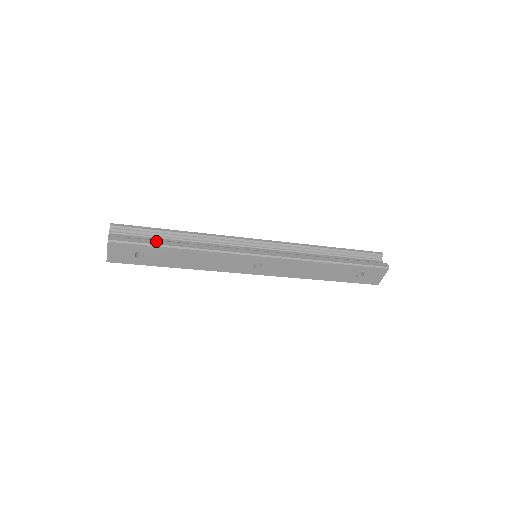
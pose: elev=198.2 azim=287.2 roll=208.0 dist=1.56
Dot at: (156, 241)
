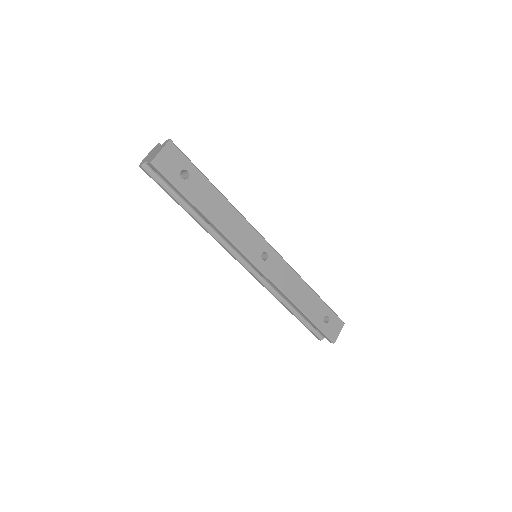
Dot at: occluded
